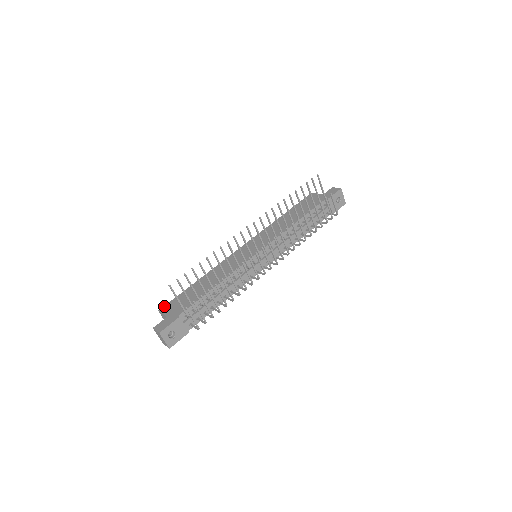
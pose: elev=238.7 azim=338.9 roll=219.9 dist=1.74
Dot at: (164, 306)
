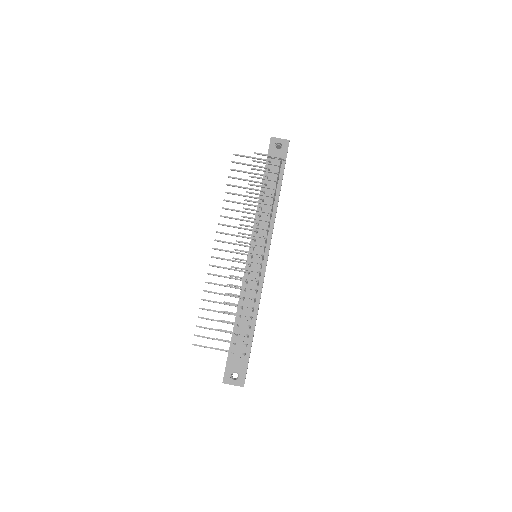
Dot at: occluded
